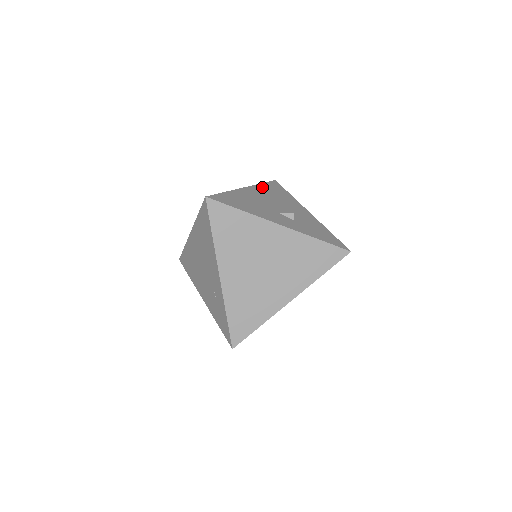
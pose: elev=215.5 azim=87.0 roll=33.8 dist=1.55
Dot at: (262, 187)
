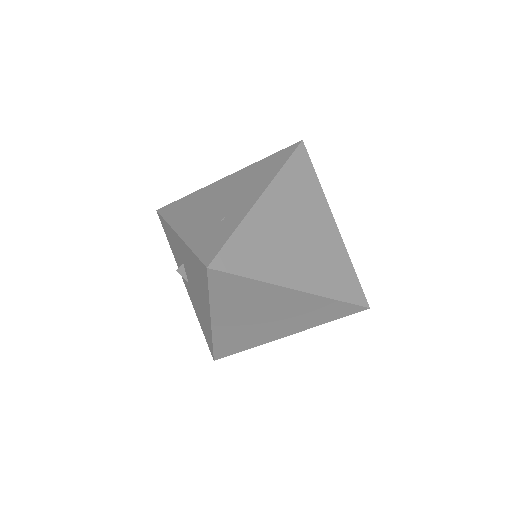
Dot at: occluded
